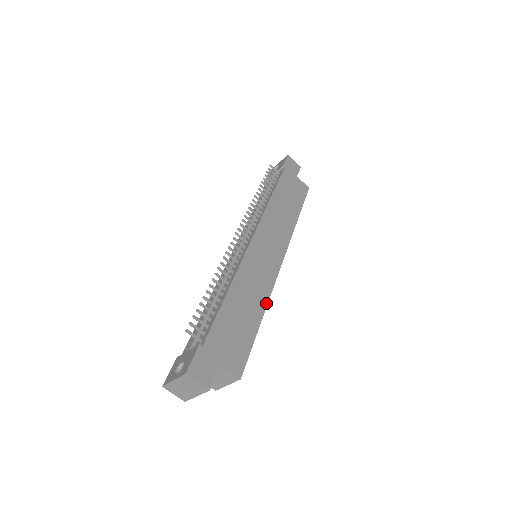
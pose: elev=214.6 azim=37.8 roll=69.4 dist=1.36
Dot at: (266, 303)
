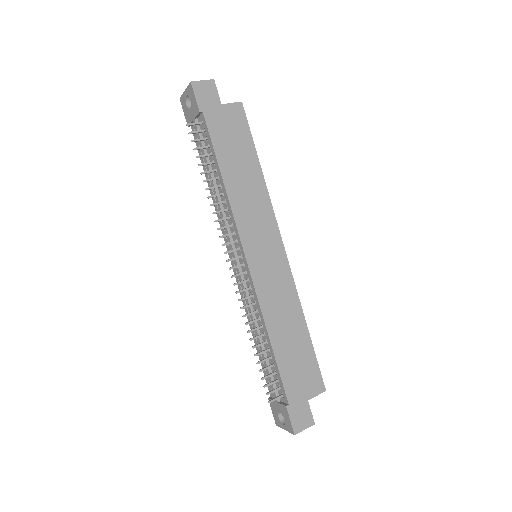
Dot at: (300, 308)
